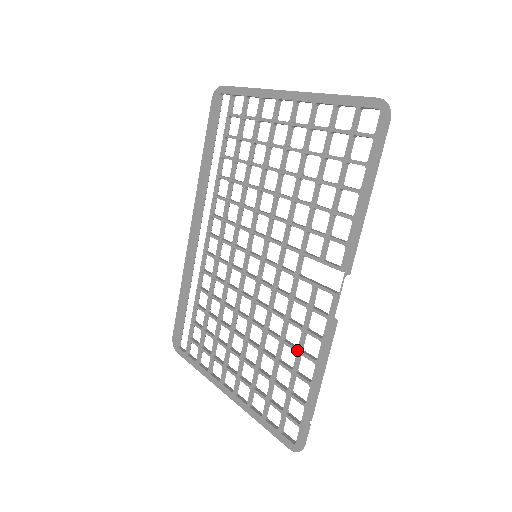
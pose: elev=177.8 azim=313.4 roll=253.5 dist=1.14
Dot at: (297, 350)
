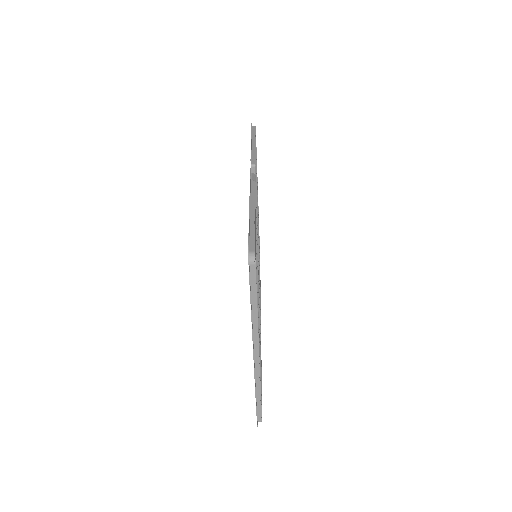
Dot at: occluded
